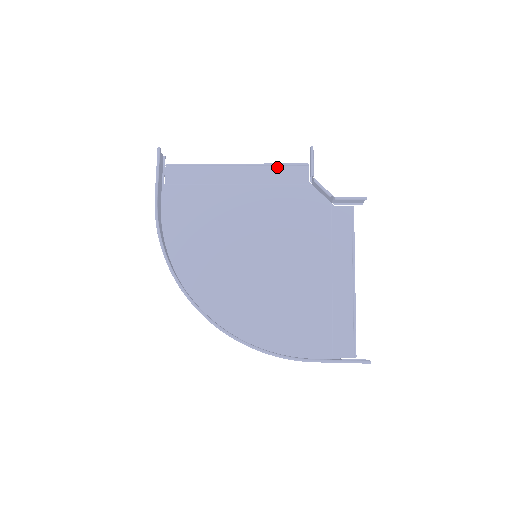
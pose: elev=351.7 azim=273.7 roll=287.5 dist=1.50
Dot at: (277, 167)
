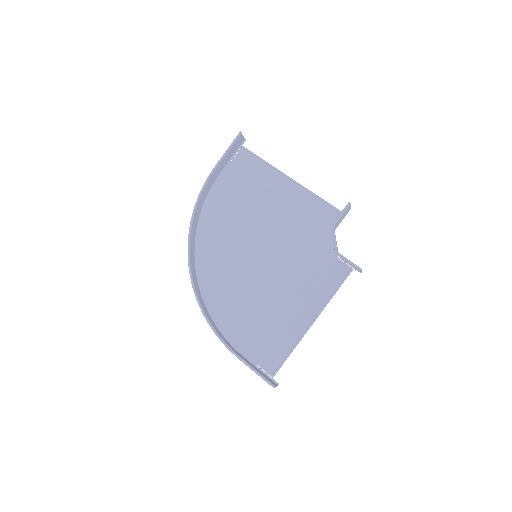
Dot at: (318, 200)
